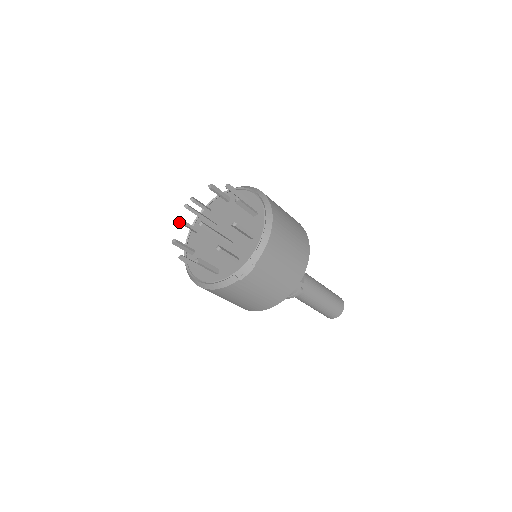
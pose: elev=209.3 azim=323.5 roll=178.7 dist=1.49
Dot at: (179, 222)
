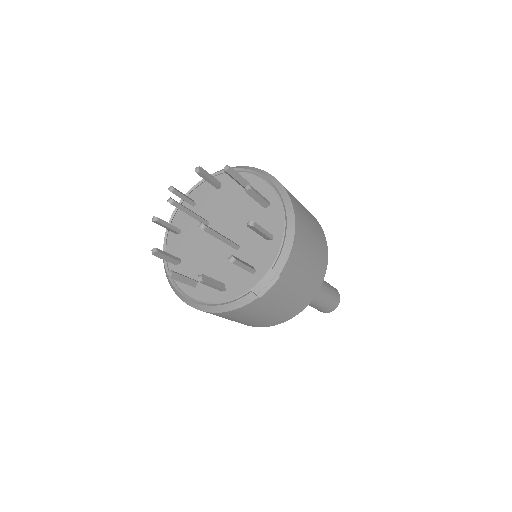
Dot at: (155, 222)
